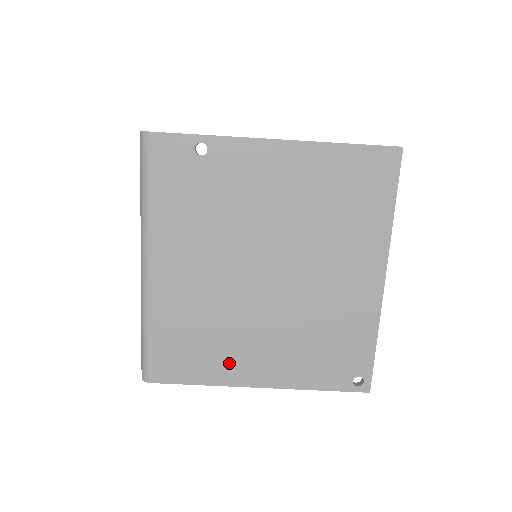
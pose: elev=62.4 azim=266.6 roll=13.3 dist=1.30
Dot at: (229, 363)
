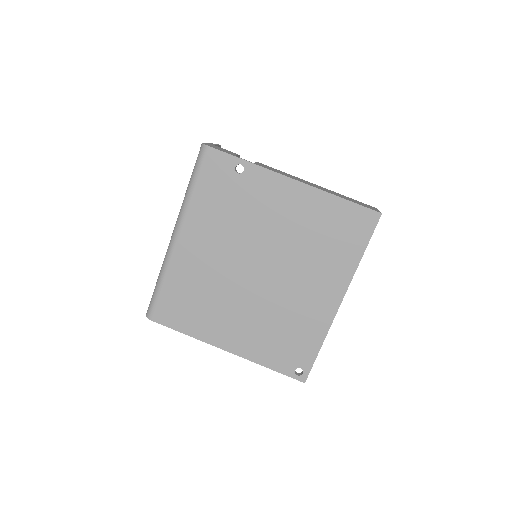
Dot at: (210, 325)
